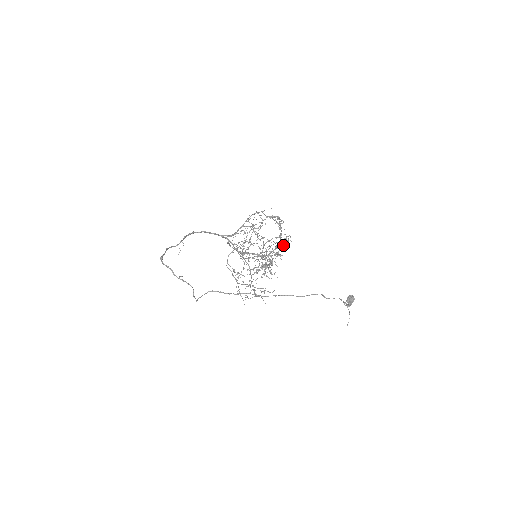
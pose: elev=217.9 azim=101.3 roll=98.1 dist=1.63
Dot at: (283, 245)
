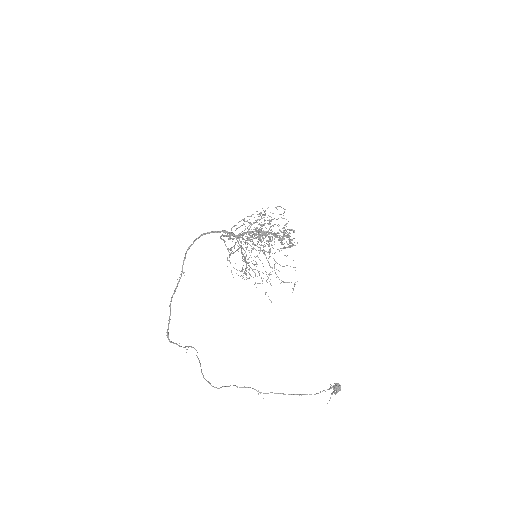
Dot at: occluded
